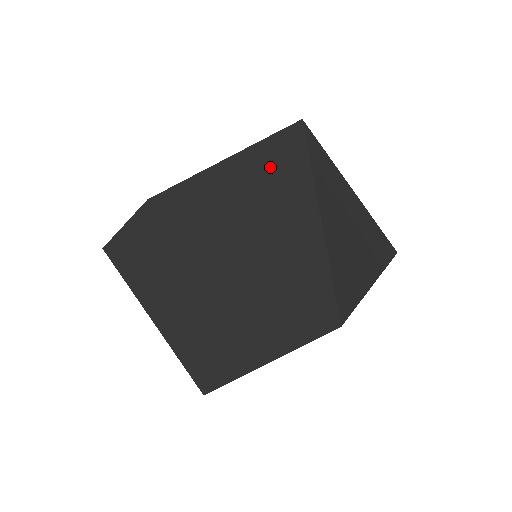
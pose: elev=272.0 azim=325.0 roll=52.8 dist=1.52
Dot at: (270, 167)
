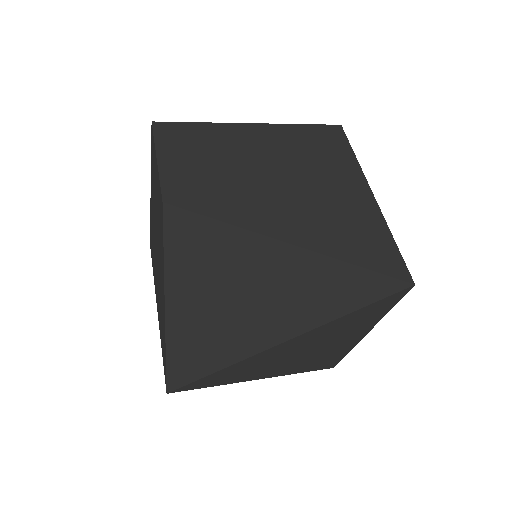
Dot at: (297, 288)
